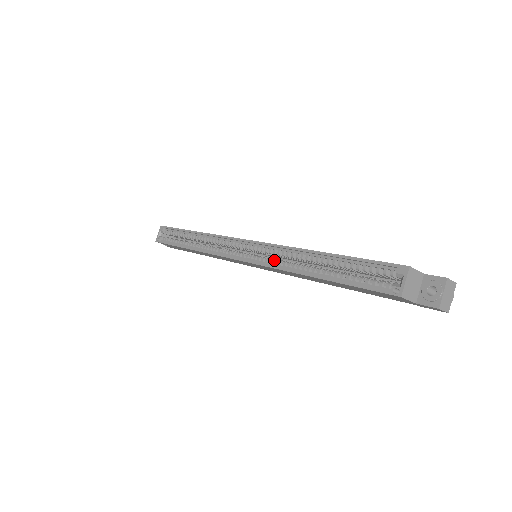
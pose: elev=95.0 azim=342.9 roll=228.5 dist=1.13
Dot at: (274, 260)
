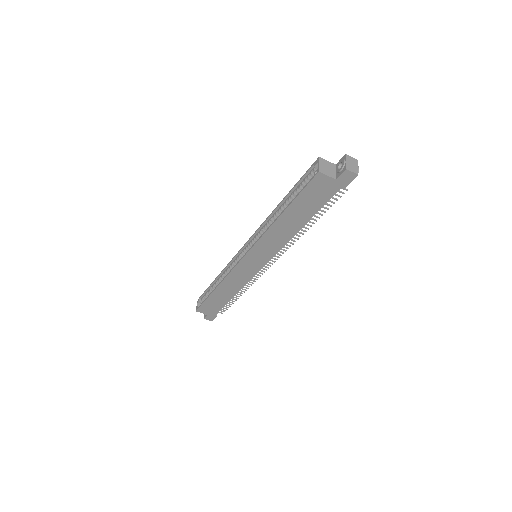
Dot at: occluded
